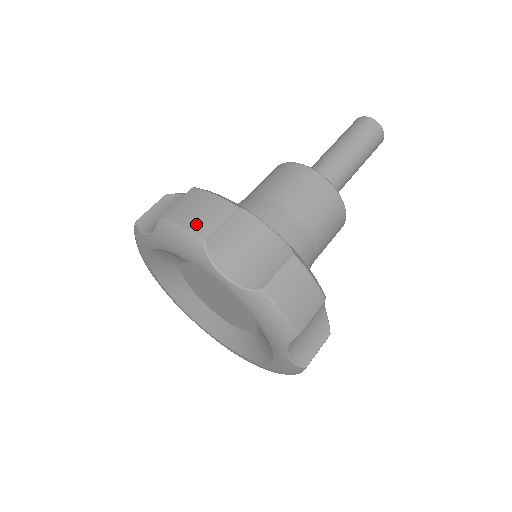
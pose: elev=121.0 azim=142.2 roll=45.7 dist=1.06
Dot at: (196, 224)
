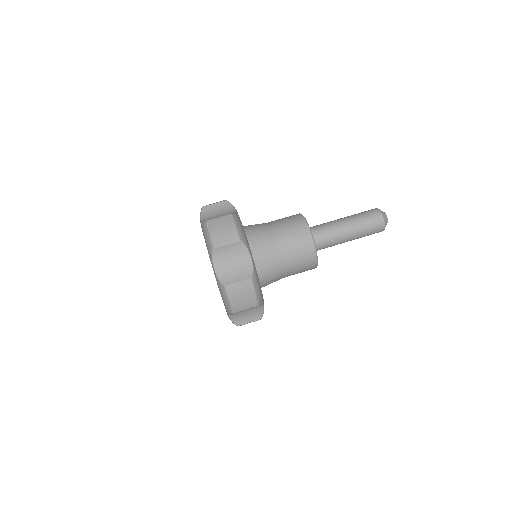
Dot at: (236, 305)
